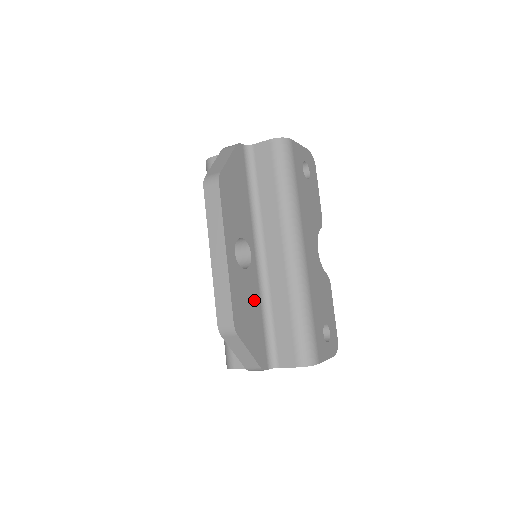
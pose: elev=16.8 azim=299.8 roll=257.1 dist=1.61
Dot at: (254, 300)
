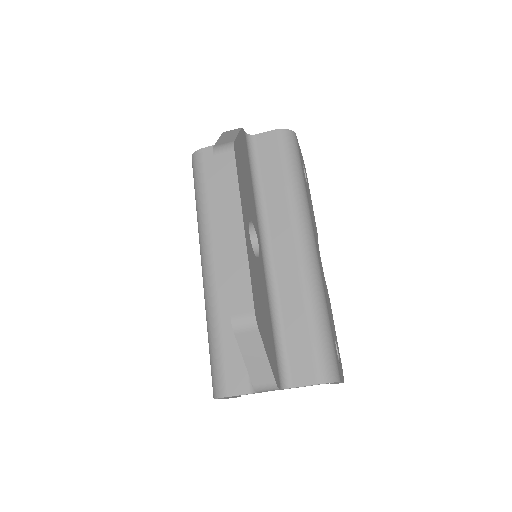
Dot at: (265, 298)
